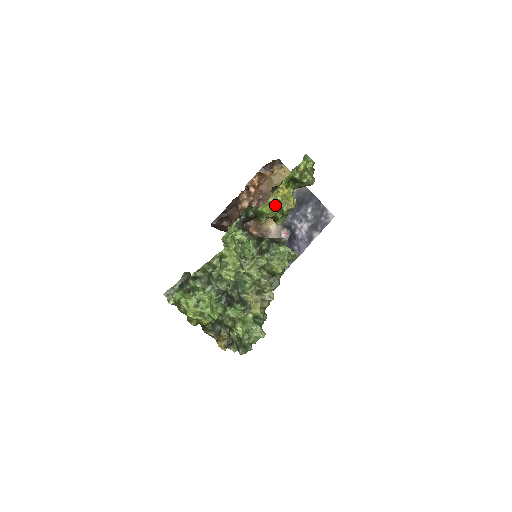
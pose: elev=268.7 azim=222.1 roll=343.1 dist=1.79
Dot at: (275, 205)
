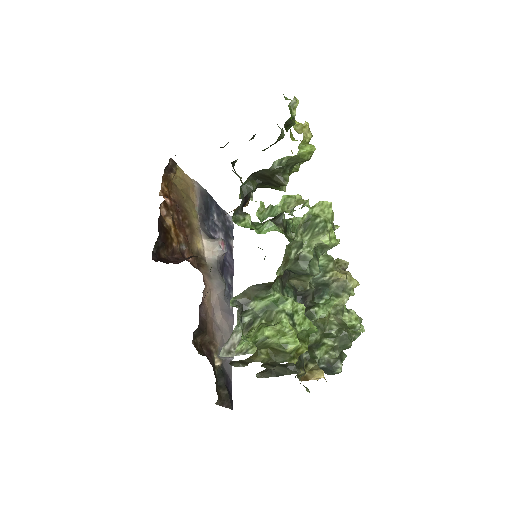
Dot at: occluded
